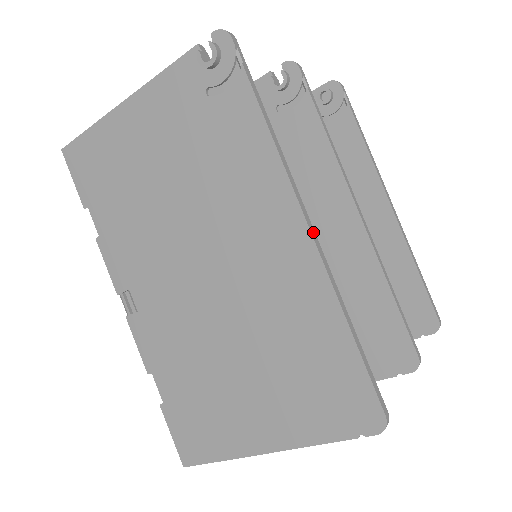
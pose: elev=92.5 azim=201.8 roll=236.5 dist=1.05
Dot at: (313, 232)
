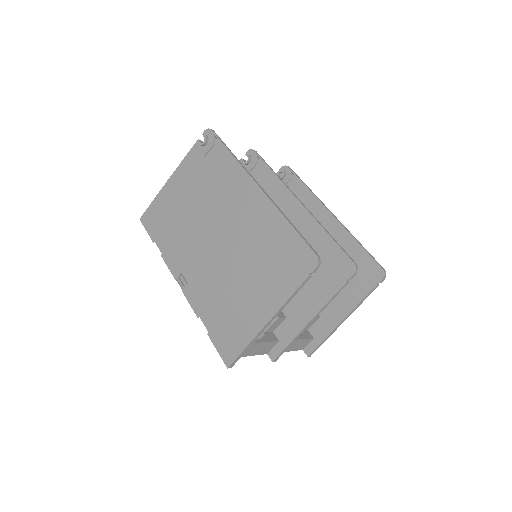
Dot at: (262, 189)
